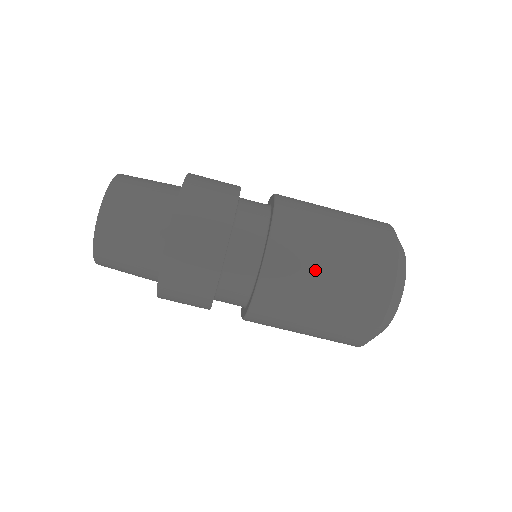
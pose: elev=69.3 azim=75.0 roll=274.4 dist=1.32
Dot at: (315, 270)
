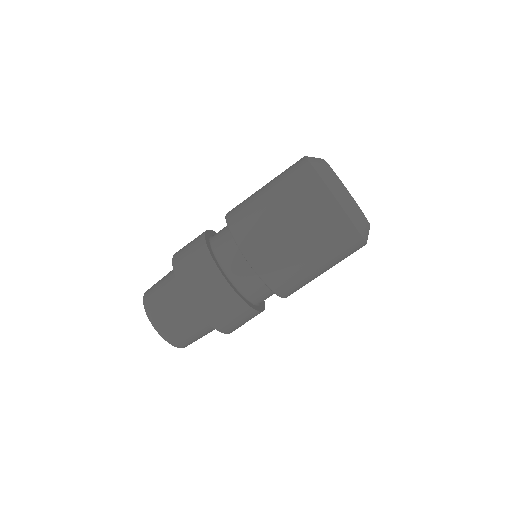
Dot at: (309, 274)
